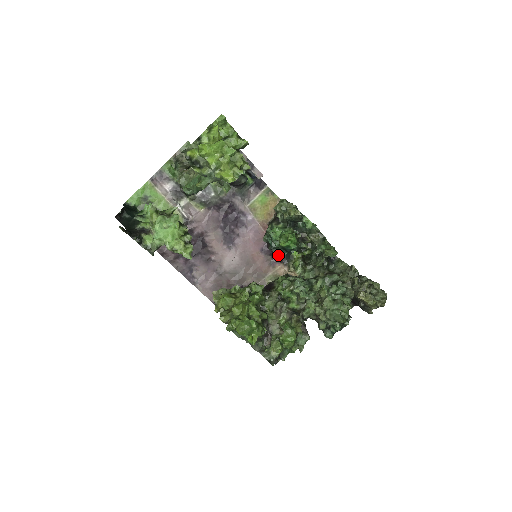
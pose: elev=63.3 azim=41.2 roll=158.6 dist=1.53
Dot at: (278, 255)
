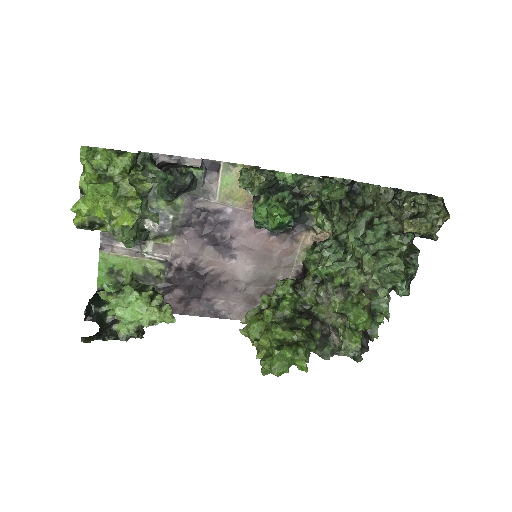
Dot at: occluded
